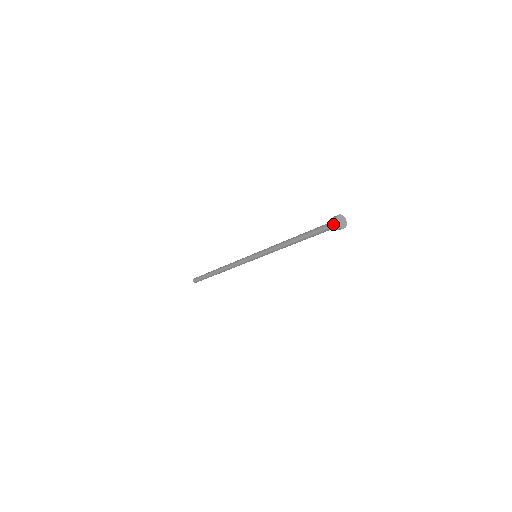
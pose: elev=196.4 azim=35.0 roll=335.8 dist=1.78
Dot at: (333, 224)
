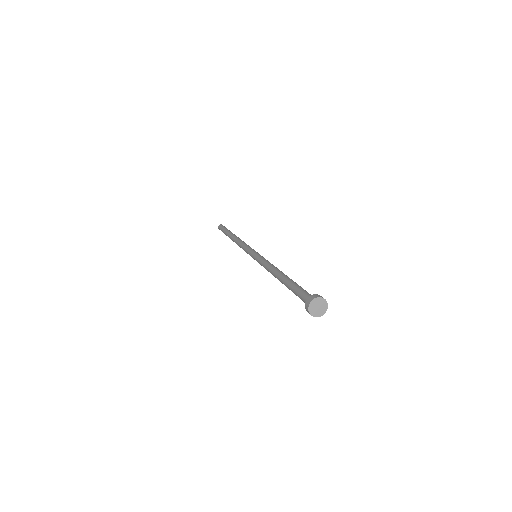
Dot at: occluded
